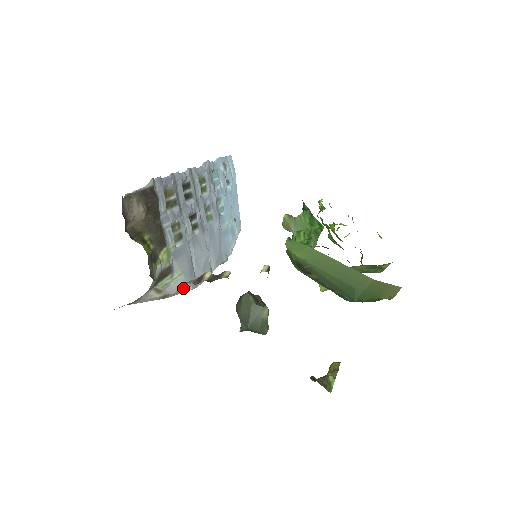
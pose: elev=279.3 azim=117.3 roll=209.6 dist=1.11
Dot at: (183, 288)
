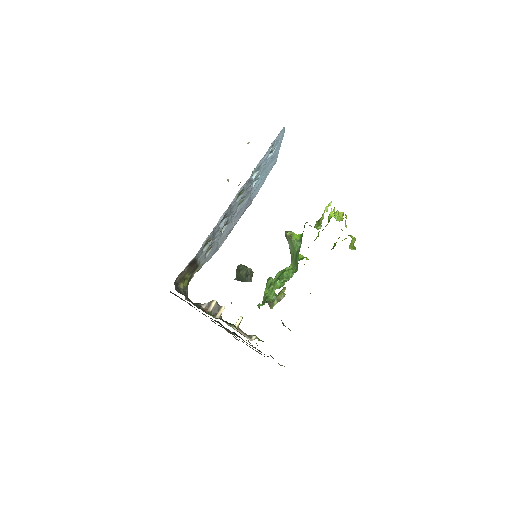
Dot at: occluded
